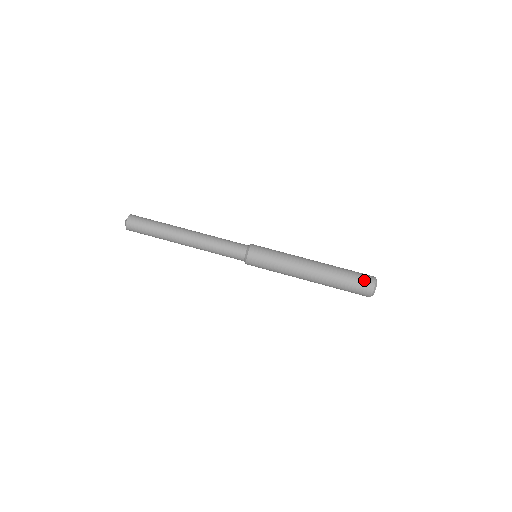
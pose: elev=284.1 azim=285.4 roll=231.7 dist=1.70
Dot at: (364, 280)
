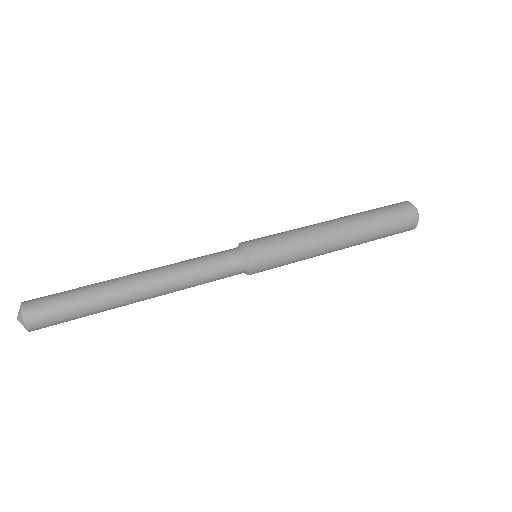
Dot at: (403, 211)
